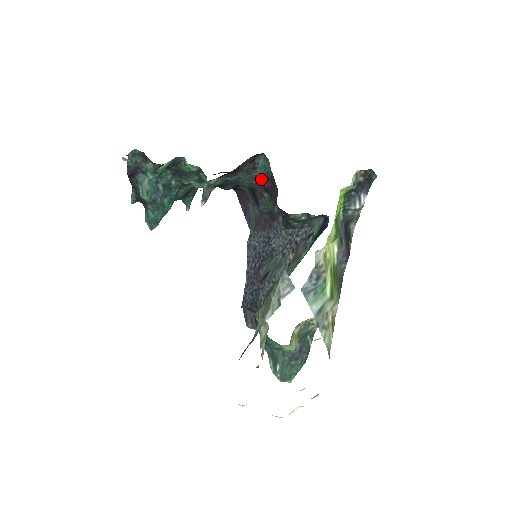
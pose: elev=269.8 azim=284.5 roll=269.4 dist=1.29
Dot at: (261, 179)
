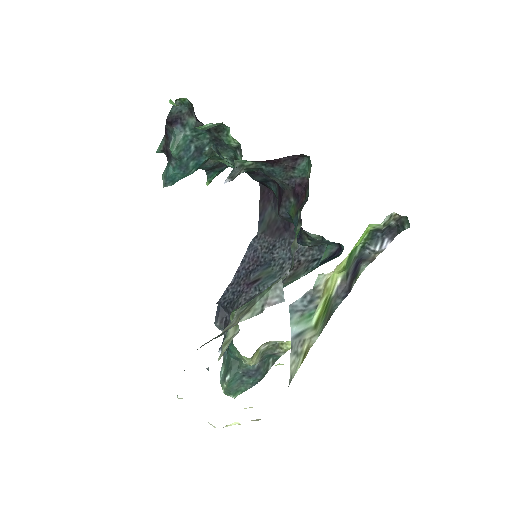
Dot at: (295, 182)
